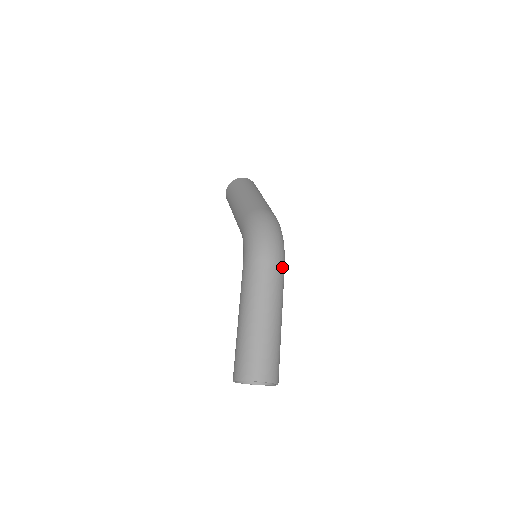
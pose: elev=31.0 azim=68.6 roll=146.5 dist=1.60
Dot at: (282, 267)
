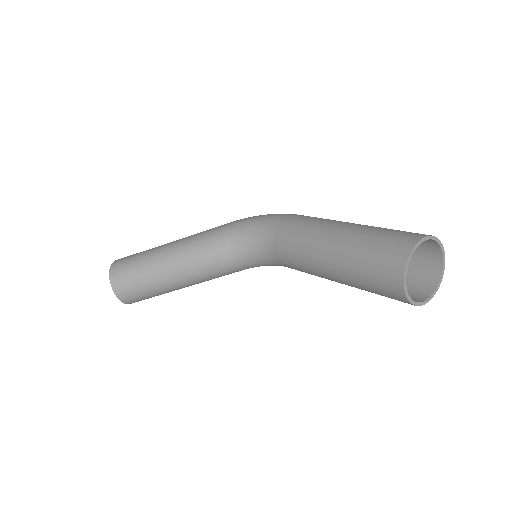
Dot at: occluded
